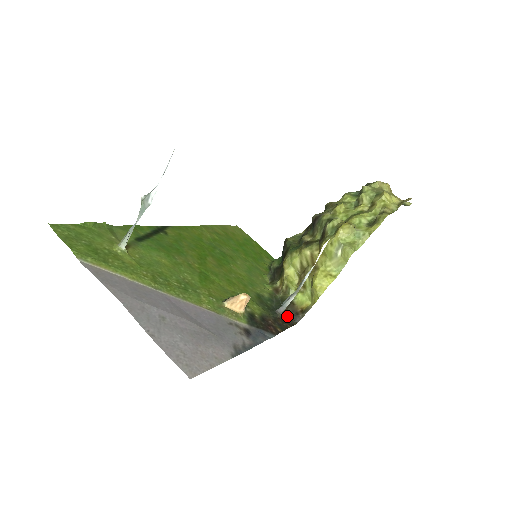
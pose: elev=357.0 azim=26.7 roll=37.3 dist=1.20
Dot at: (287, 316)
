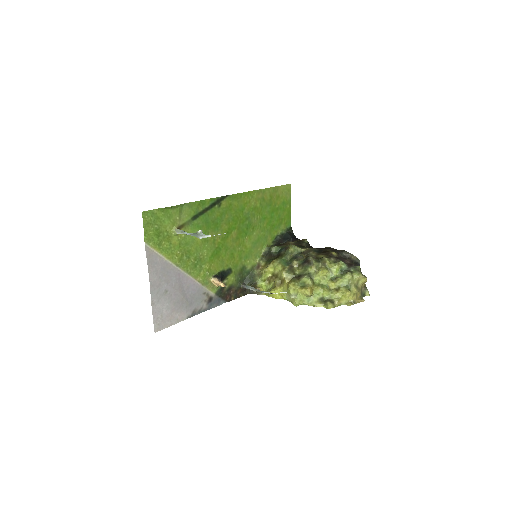
Dot at: occluded
